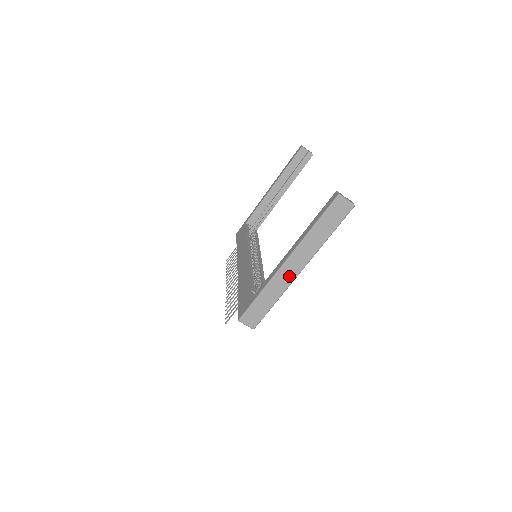
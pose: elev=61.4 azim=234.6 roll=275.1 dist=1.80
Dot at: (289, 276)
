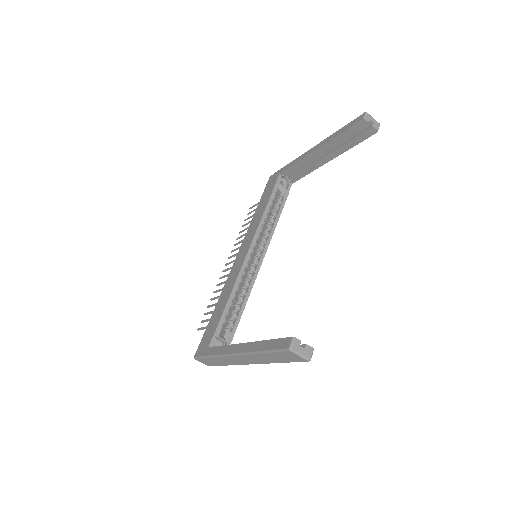
Dot at: (238, 362)
